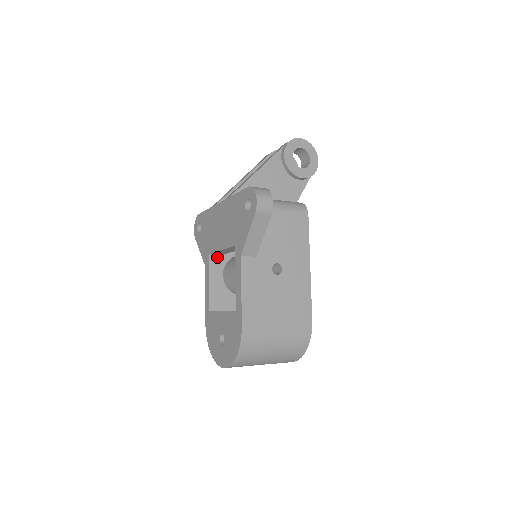
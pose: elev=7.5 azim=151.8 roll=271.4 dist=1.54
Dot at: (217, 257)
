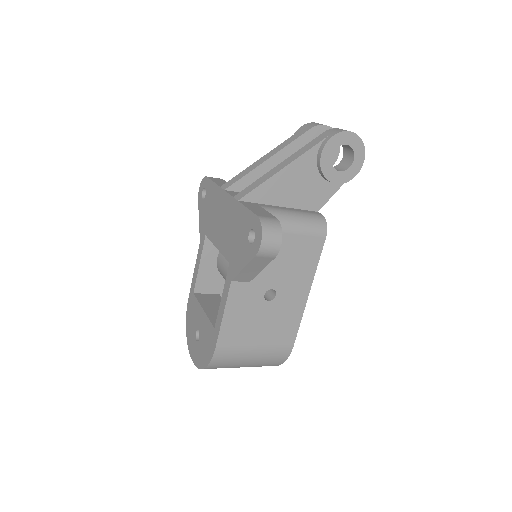
Dot at: occluded
